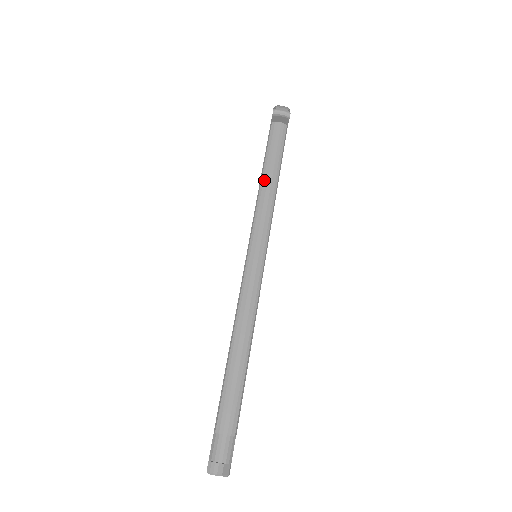
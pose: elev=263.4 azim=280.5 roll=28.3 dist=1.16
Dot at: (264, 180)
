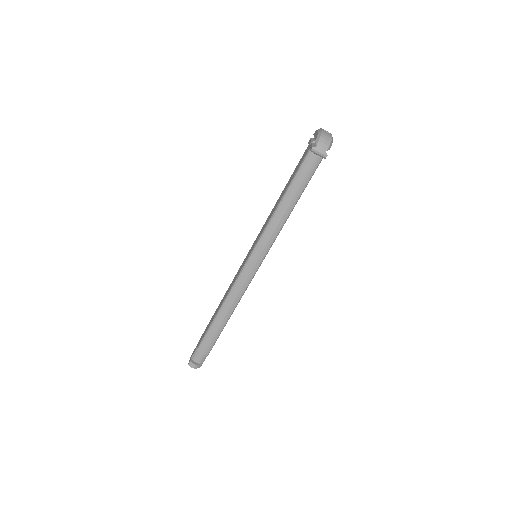
Dot at: (281, 207)
